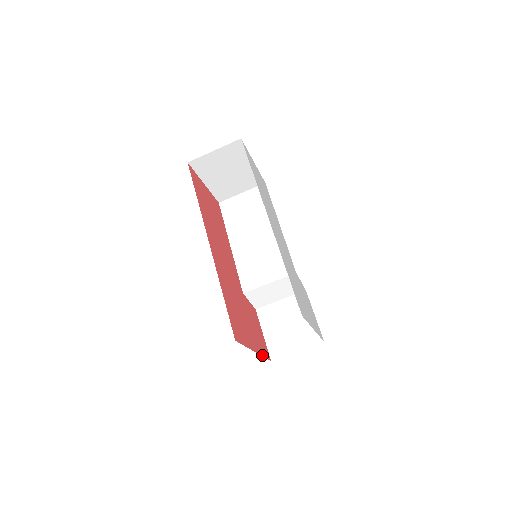
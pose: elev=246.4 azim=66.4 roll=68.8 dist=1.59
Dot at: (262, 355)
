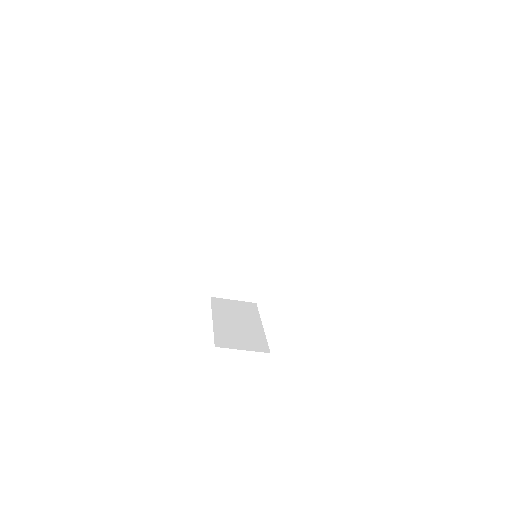
Dot at: (212, 308)
